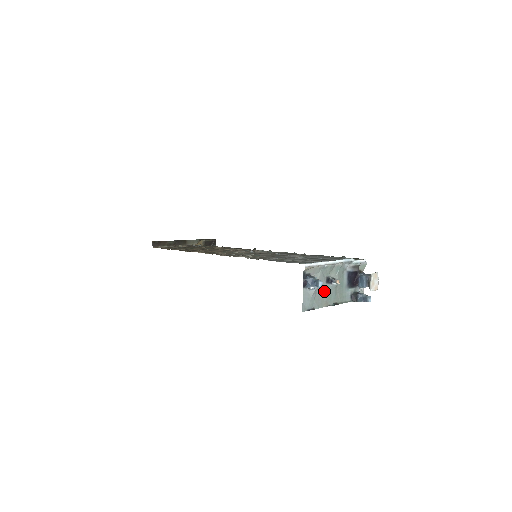
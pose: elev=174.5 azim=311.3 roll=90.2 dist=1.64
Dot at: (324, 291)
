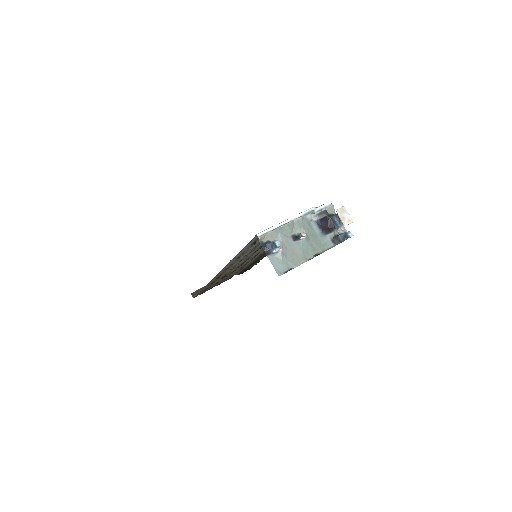
Dot at: (296, 249)
